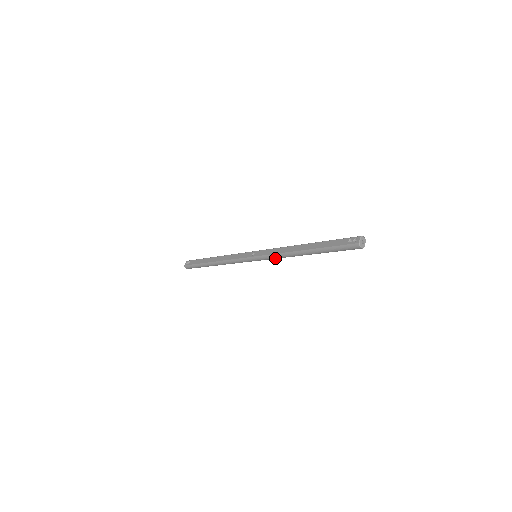
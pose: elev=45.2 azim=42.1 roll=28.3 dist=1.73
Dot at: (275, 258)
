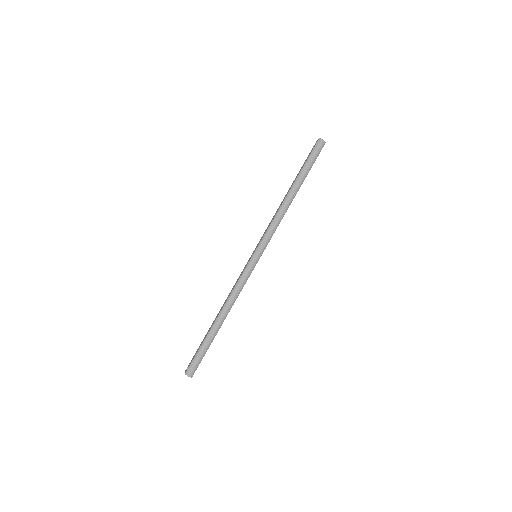
Dot at: (273, 230)
